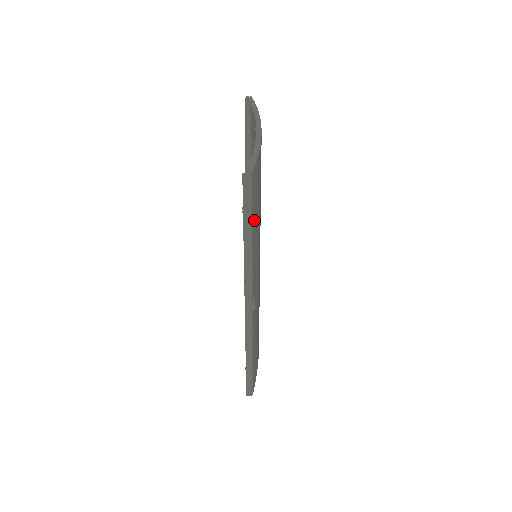
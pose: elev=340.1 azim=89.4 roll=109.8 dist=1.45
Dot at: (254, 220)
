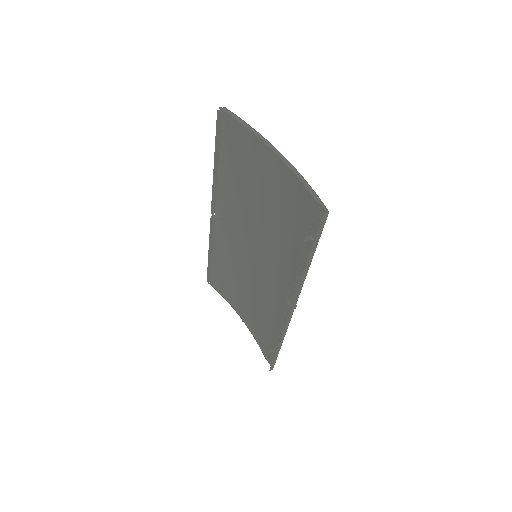
Dot at: (310, 243)
